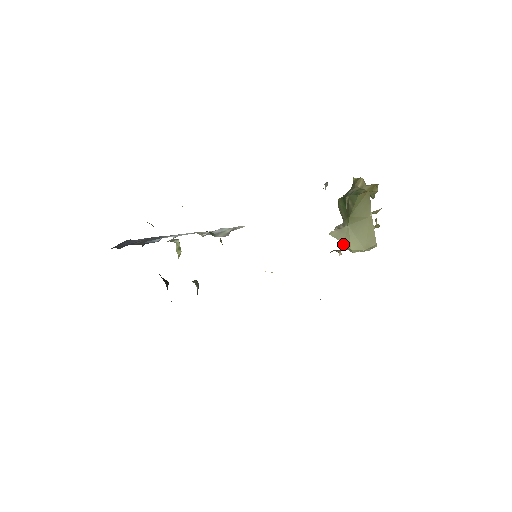
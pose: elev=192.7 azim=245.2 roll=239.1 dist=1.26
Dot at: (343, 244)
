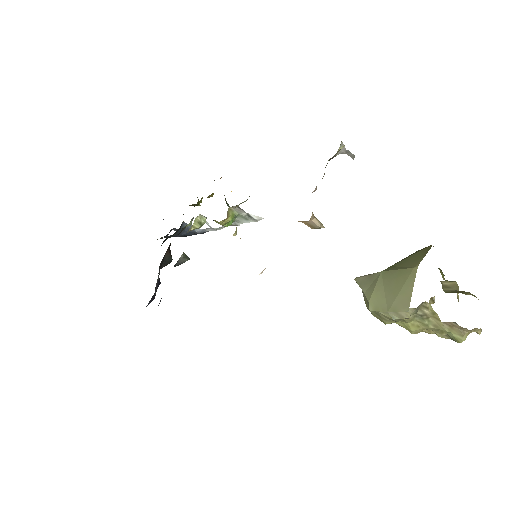
Dot at: (364, 296)
